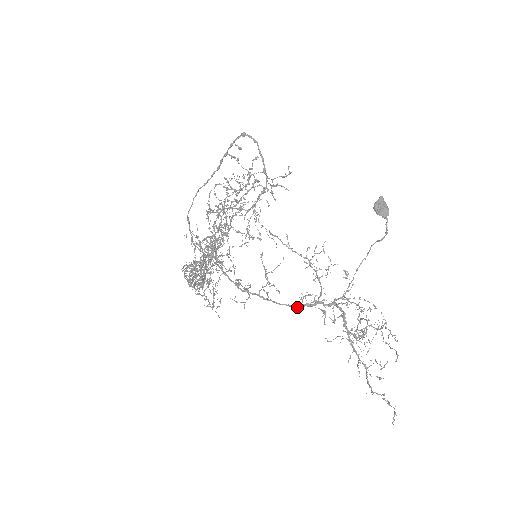
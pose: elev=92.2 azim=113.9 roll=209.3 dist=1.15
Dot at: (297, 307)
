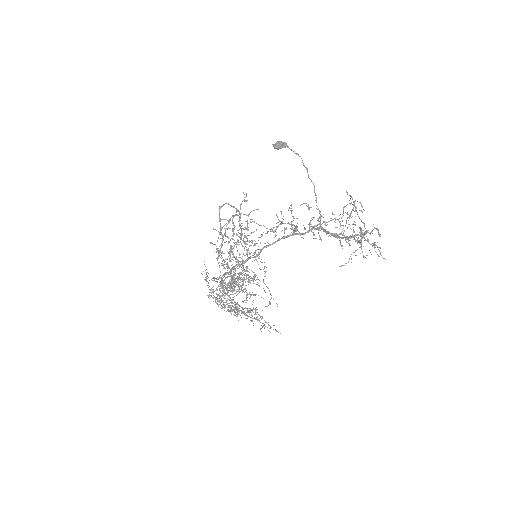
Dot at: (275, 242)
